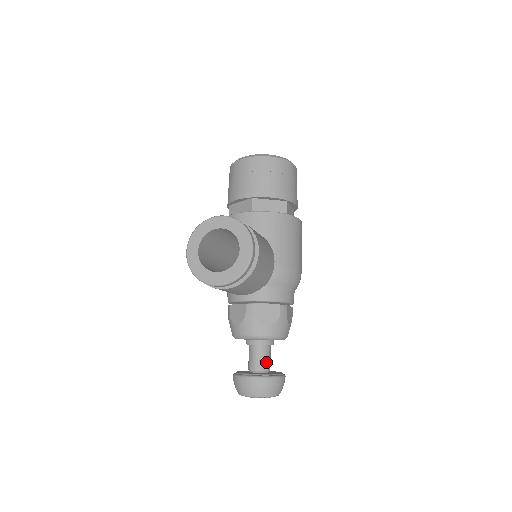
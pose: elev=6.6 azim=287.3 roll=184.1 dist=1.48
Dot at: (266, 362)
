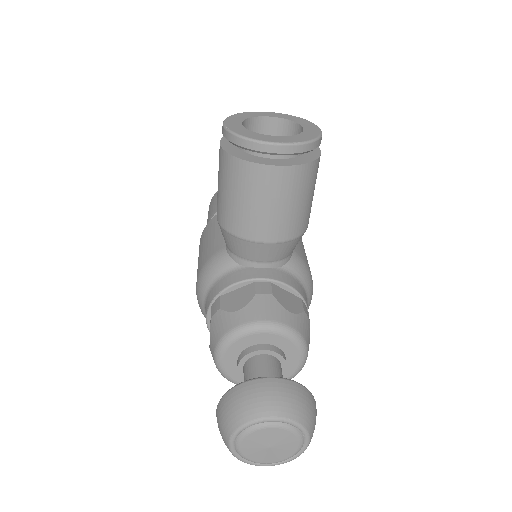
Dot at: occluded
